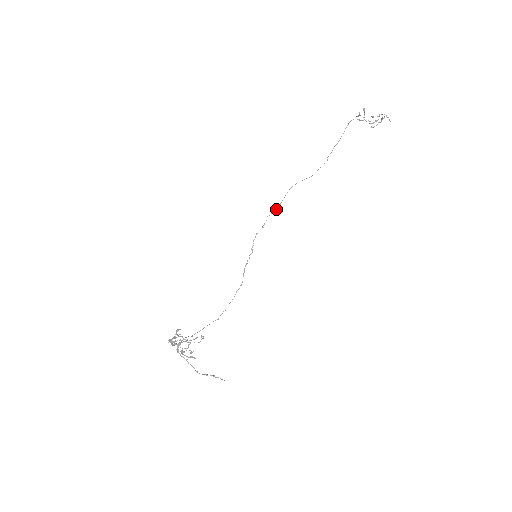
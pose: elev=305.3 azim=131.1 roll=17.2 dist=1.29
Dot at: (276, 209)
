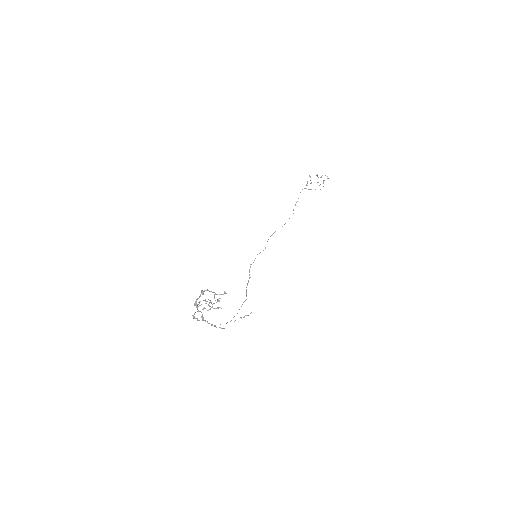
Dot at: occluded
